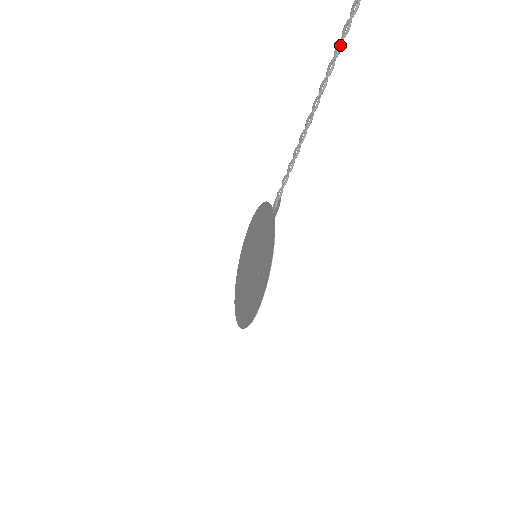
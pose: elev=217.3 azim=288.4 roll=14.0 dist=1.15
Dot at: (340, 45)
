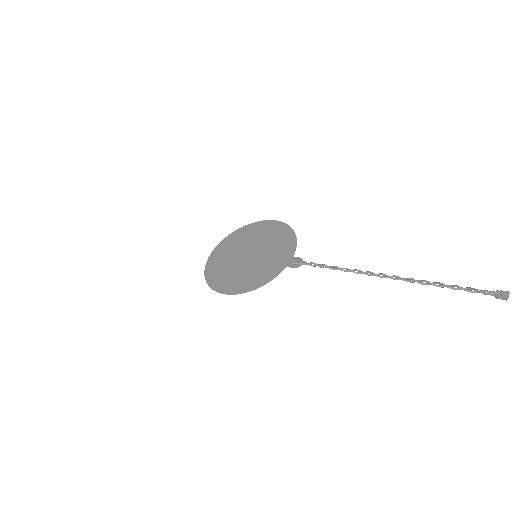
Dot at: (415, 281)
